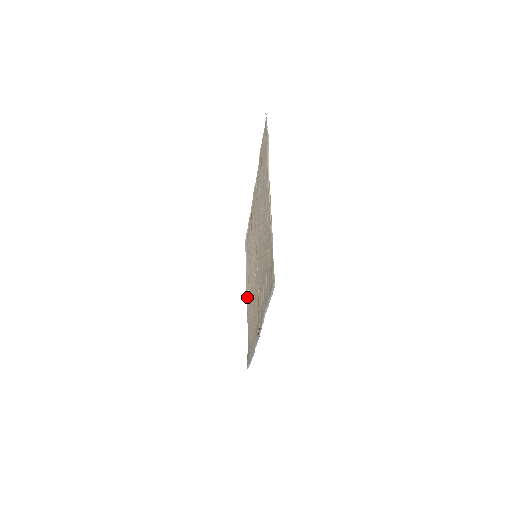
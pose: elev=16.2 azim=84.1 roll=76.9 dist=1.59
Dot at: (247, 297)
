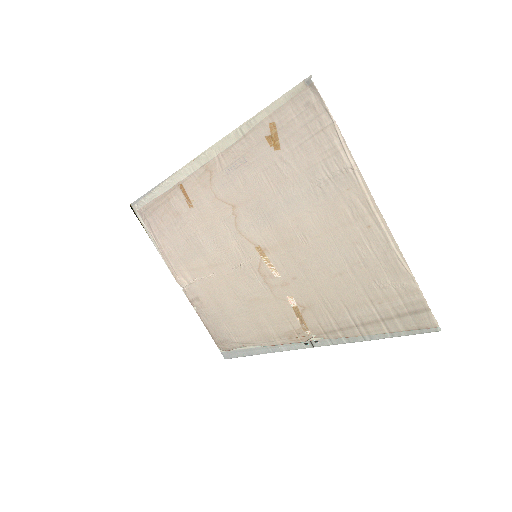
Dot at: (189, 285)
